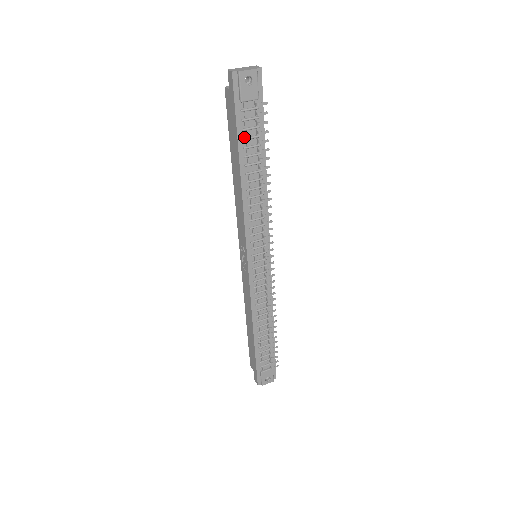
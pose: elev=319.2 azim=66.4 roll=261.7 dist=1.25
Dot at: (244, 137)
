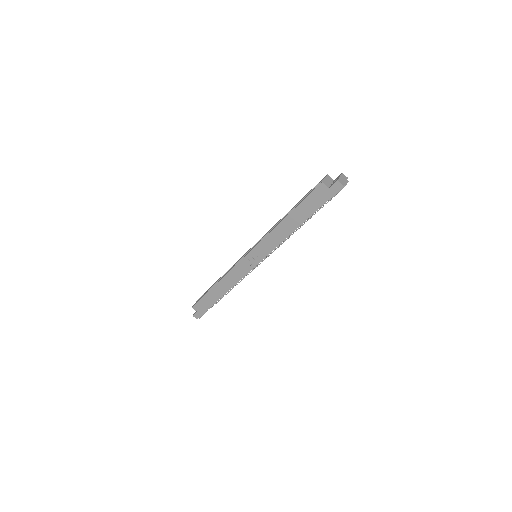
Dot at: (316, 210)
